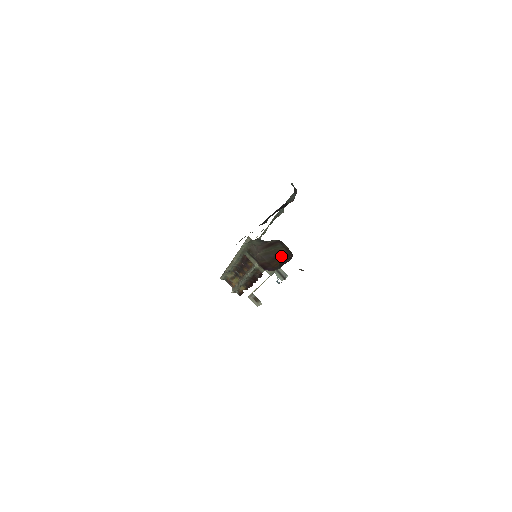
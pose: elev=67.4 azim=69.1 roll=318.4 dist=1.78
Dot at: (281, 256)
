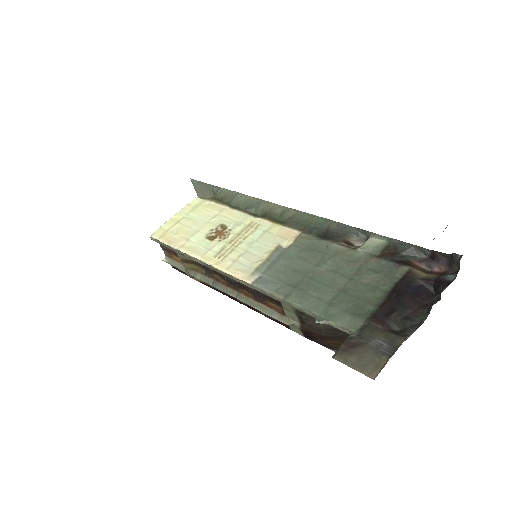
Dot at: occluded
